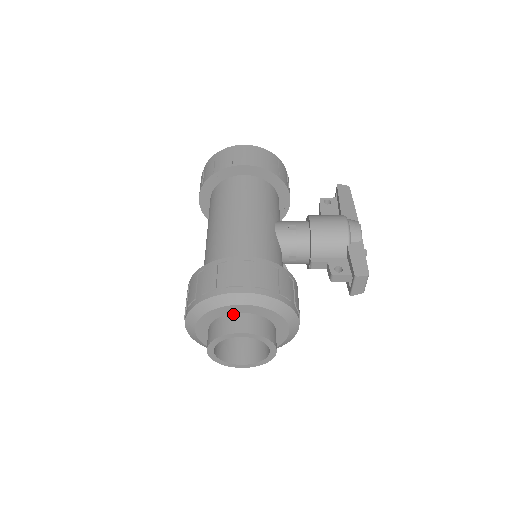
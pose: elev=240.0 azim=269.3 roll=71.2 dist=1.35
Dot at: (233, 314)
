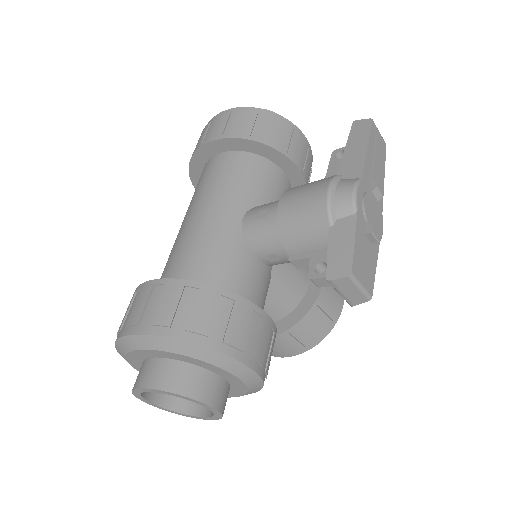
Dot at: (147, 359)
